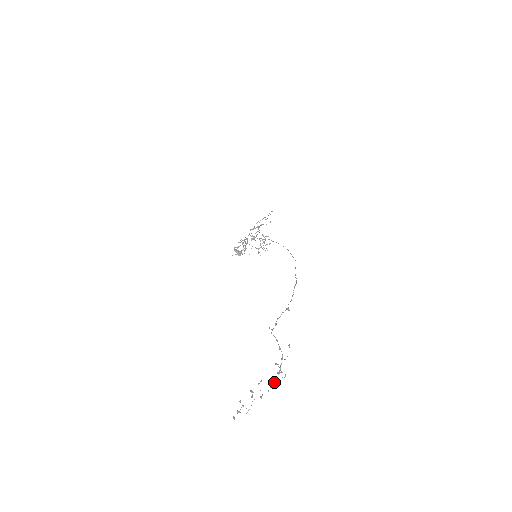
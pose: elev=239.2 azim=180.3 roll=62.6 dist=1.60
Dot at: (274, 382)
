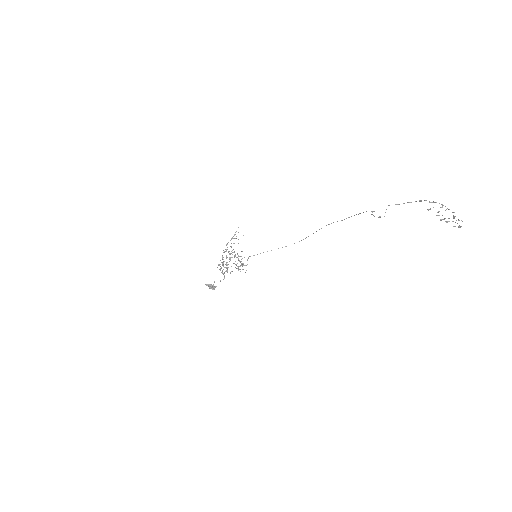
Dot at: (448, 209)
